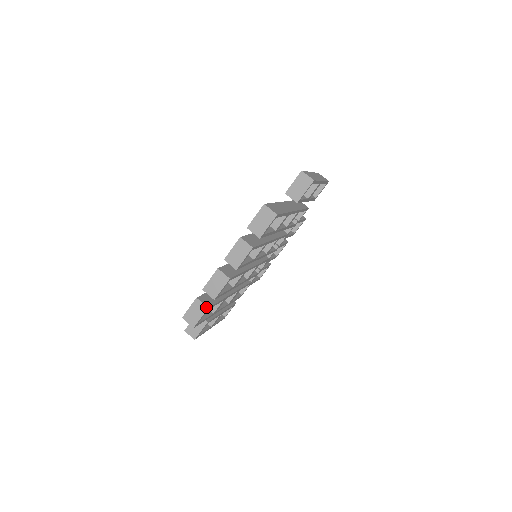
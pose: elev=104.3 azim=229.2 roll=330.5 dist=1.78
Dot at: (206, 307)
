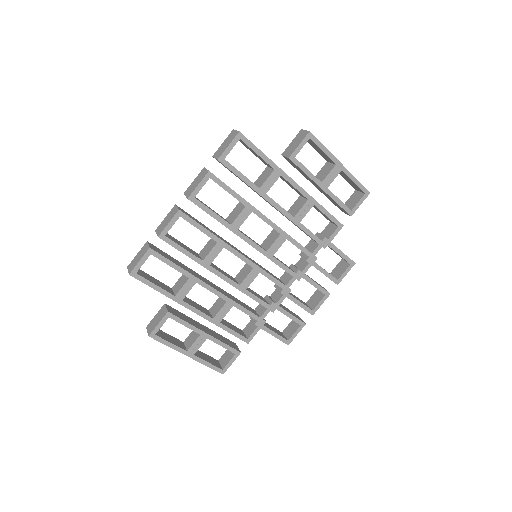
Dot at: (149, 247)
